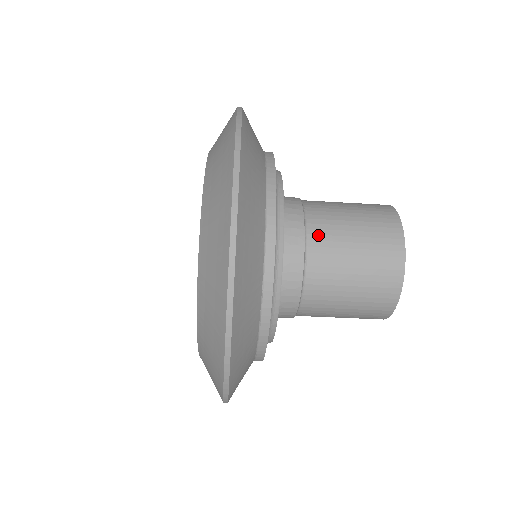
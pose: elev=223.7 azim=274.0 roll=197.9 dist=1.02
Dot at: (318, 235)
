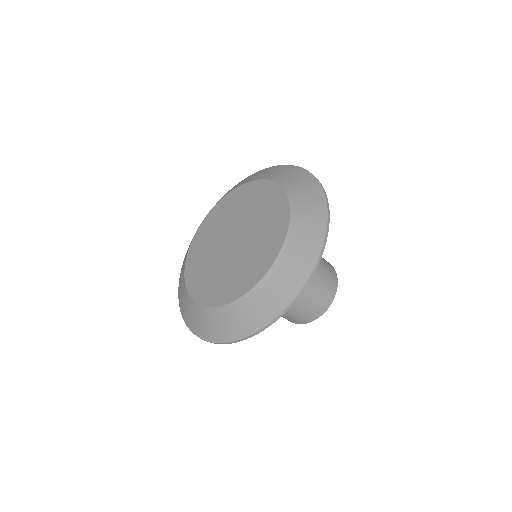
Dot at: occluded
